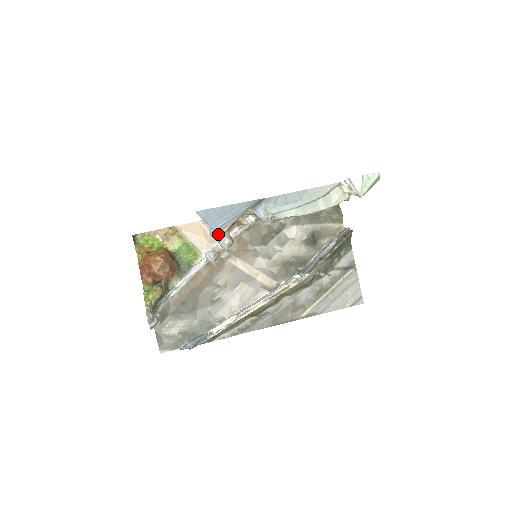
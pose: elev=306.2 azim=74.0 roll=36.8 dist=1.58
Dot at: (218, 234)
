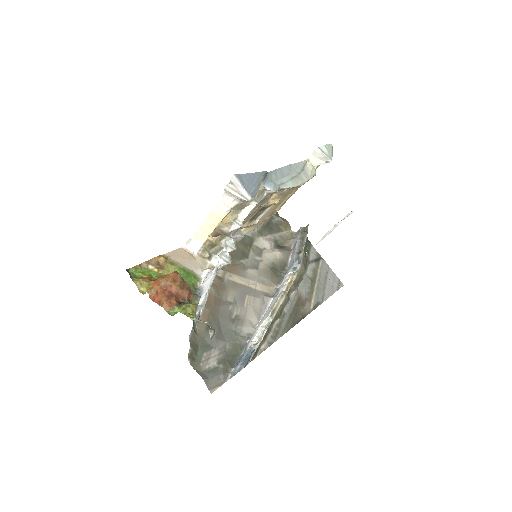
Dot at: (217, 241)
